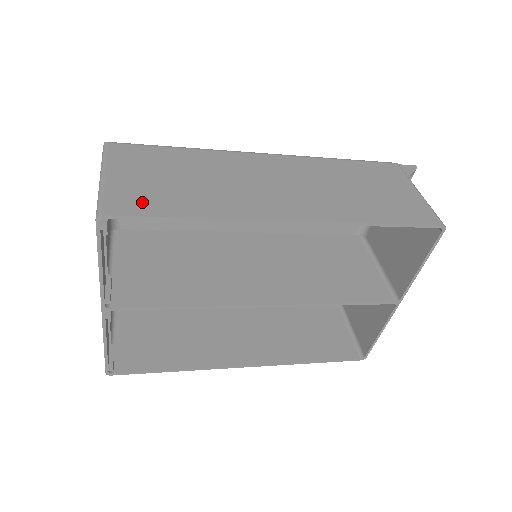
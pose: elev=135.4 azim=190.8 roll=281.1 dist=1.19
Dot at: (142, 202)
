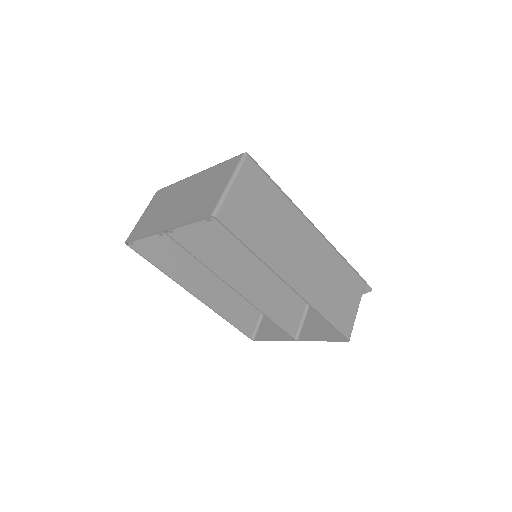
Dot at: (237, 221)
